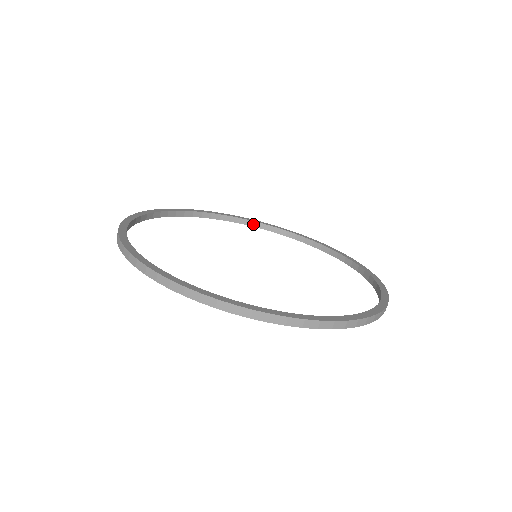
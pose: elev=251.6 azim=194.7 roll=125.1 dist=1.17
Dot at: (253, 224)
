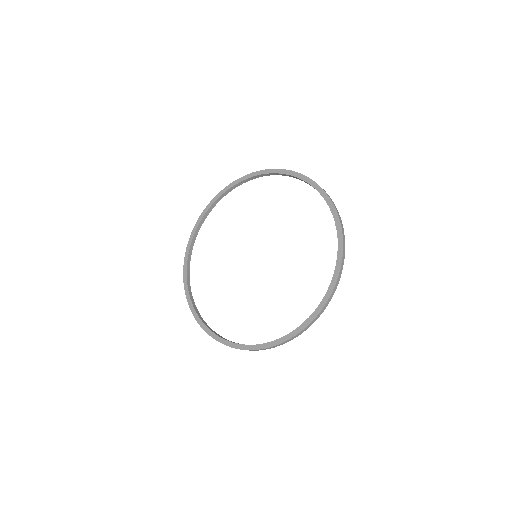
Dot at: (245, 181)
